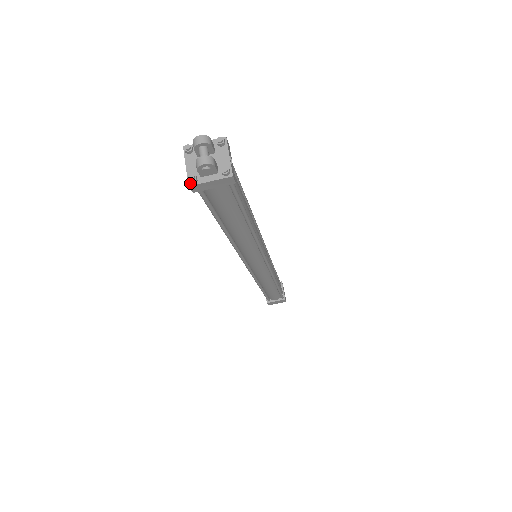
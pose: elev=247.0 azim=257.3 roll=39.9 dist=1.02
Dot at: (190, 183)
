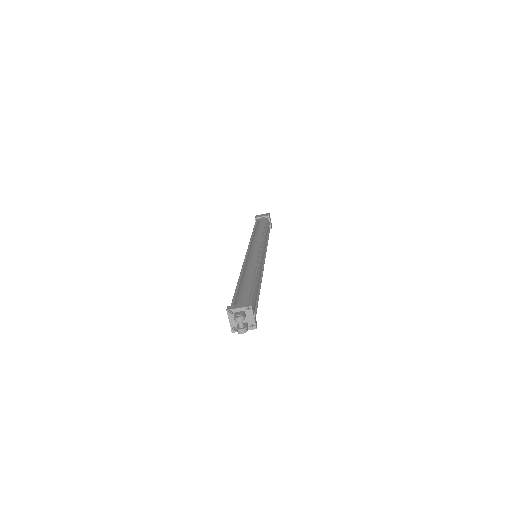
Dot at: (233, 331)
